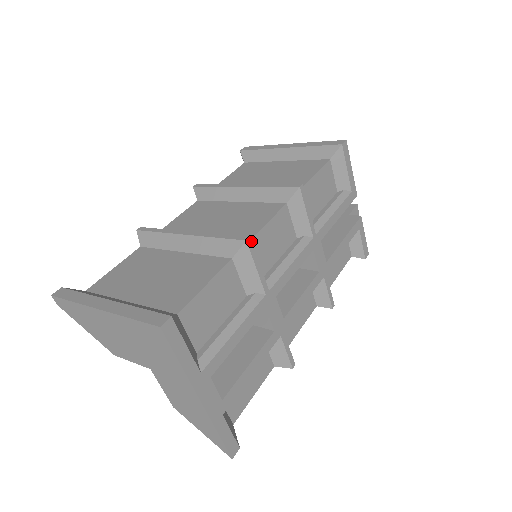
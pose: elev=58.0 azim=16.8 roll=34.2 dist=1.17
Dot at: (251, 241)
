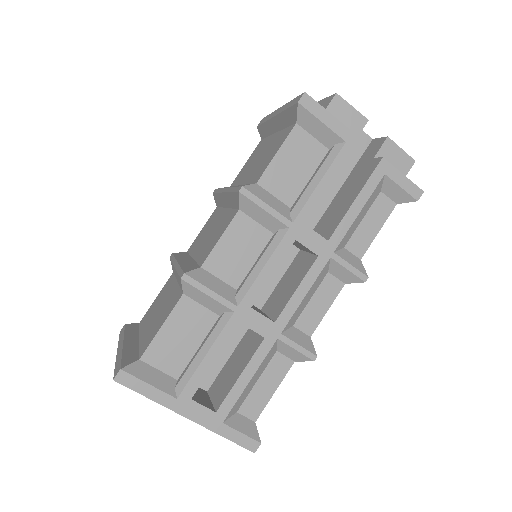
Dot at: (188, 276)
